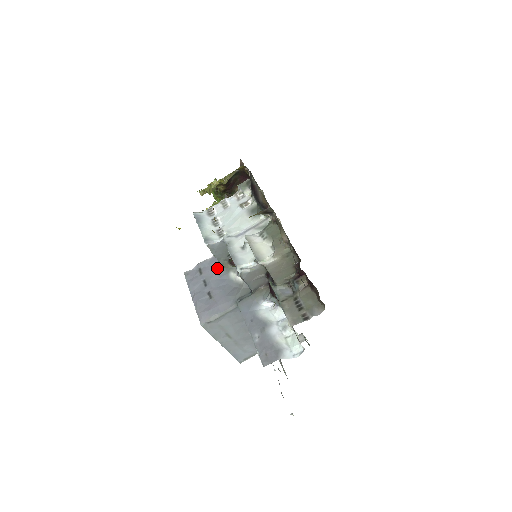
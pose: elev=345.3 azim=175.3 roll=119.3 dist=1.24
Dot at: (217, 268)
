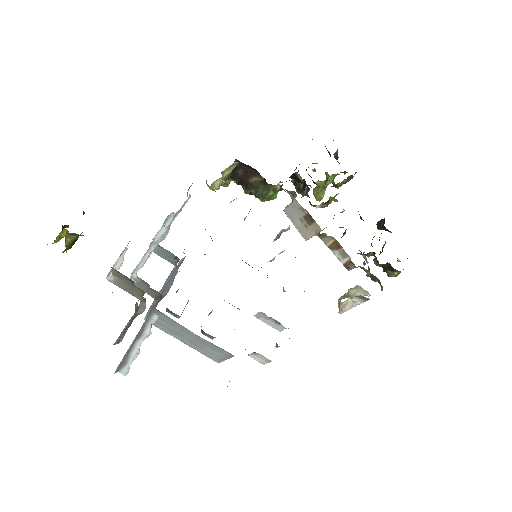
Dot at: (178, 268)
